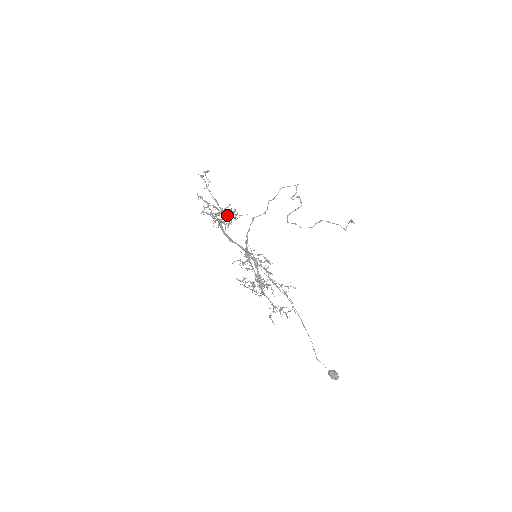
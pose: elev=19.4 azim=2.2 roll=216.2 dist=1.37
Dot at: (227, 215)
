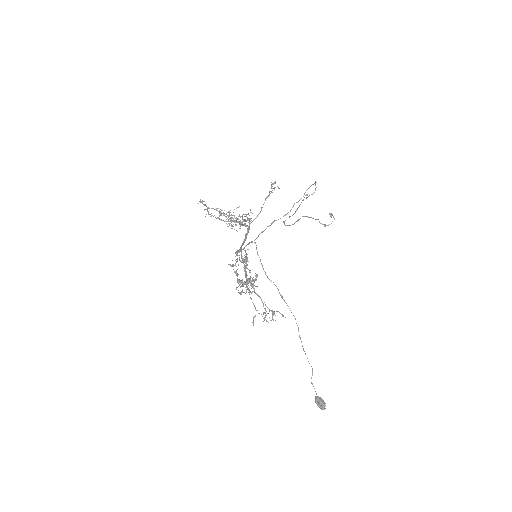
Dot at: occluded
